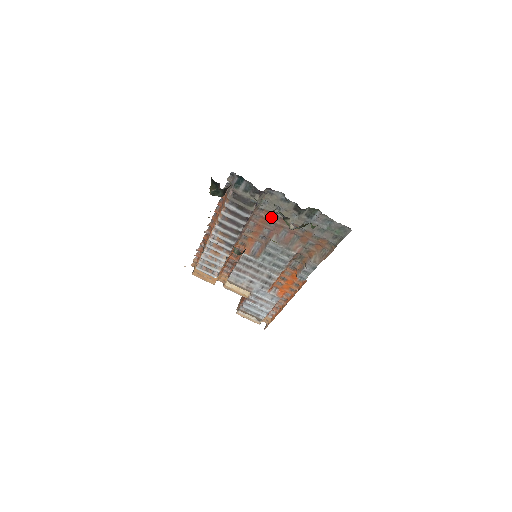
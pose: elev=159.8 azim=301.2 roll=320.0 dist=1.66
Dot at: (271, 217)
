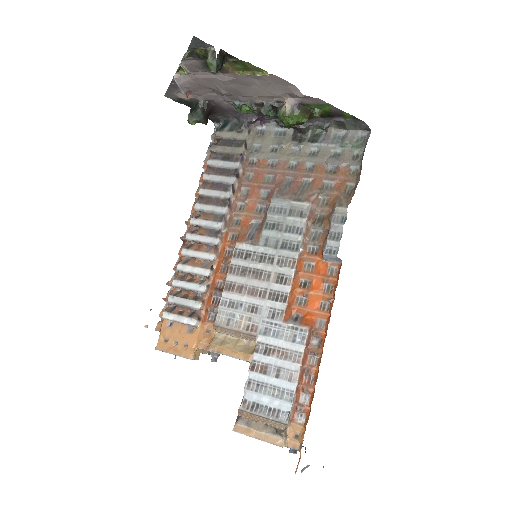
Dot at: (267, 168)
